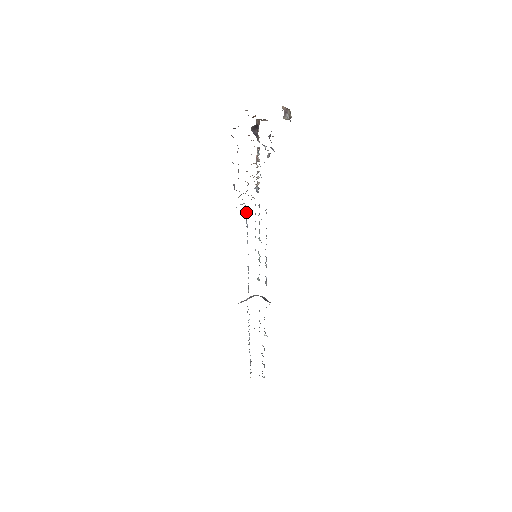
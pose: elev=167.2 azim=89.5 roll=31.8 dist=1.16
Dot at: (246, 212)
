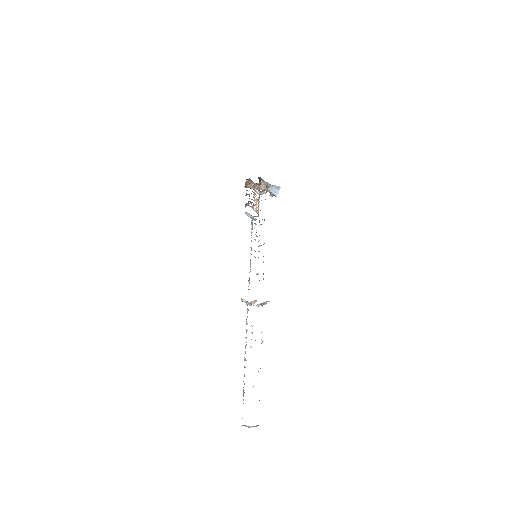
Dot at: (252, 221)
